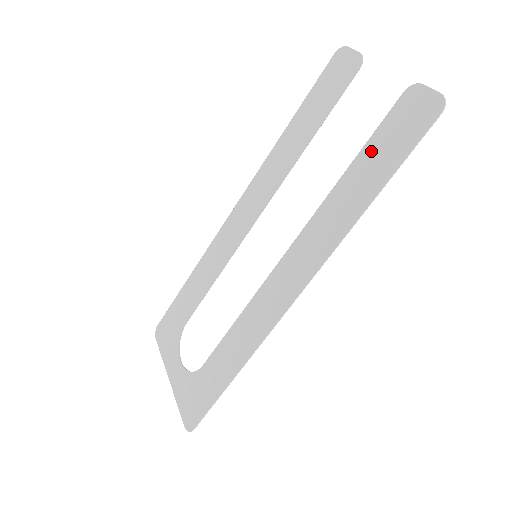
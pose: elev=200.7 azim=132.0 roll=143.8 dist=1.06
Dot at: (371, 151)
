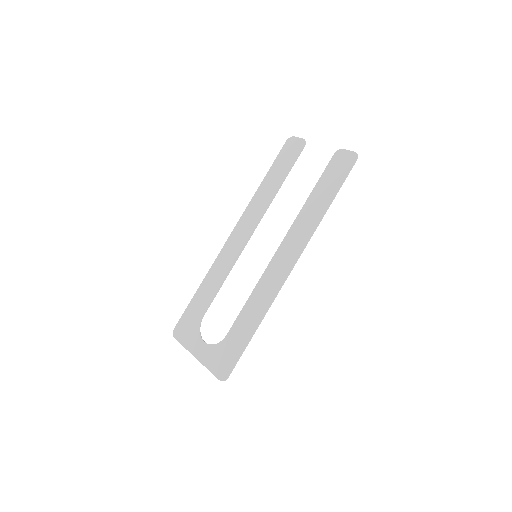
Dot at: (322, 183)
